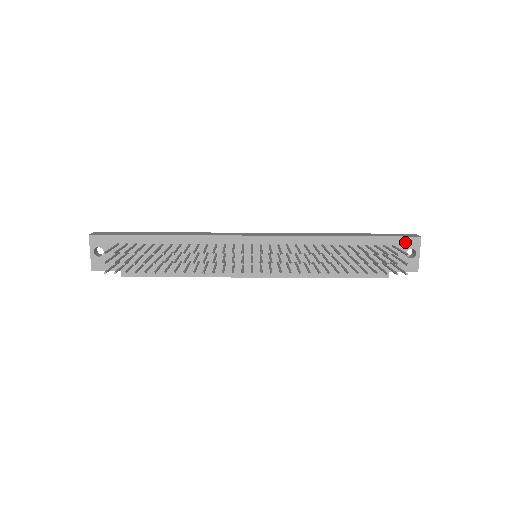
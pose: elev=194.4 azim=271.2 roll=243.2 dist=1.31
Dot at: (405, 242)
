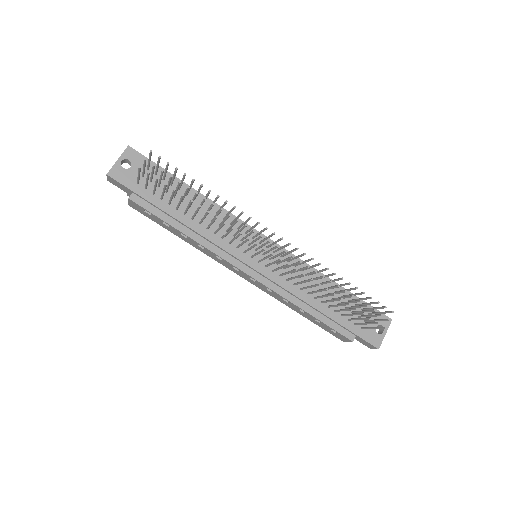
Dot at: (379, 316)
